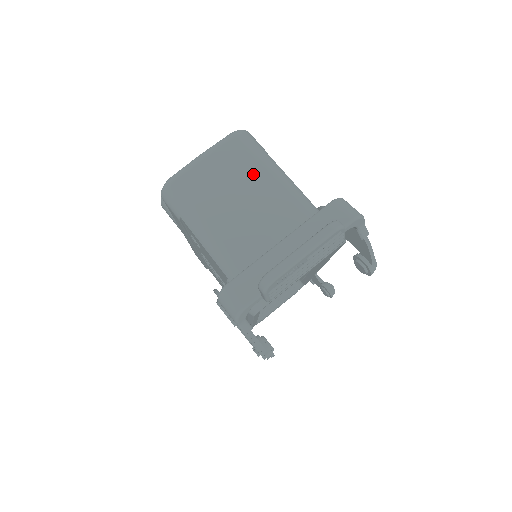
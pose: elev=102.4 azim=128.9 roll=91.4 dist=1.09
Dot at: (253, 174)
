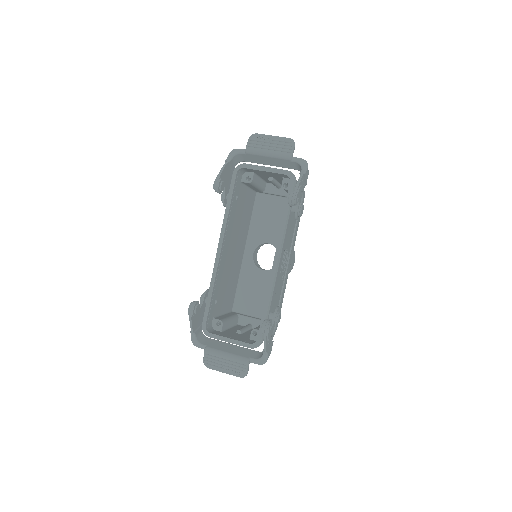
Dot at: occluded
